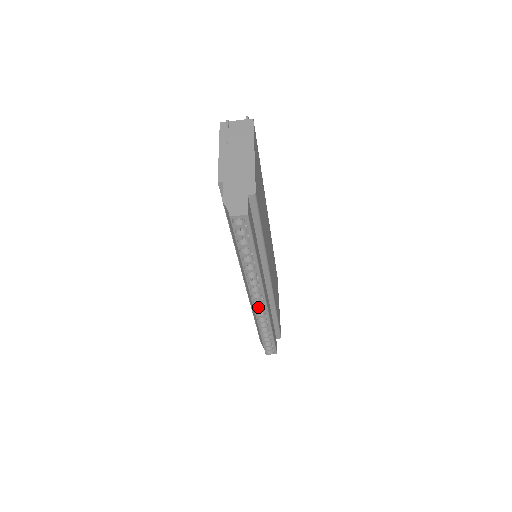
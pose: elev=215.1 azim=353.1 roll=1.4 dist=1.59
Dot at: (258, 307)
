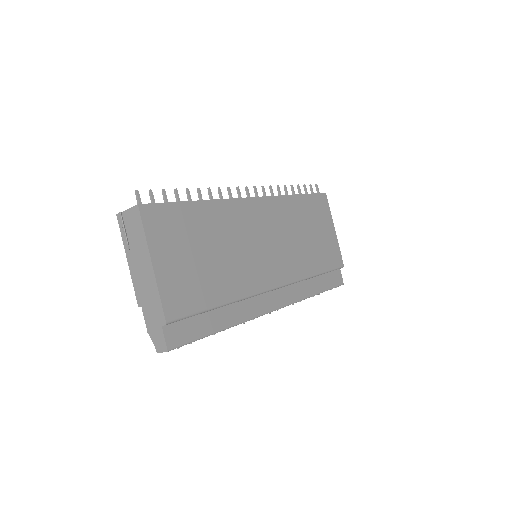
Dot at: occluded
